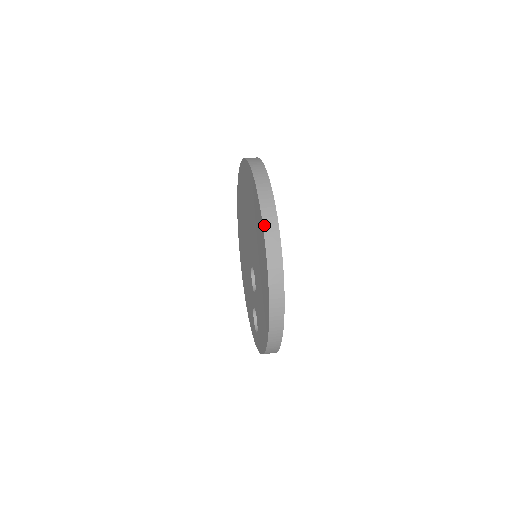
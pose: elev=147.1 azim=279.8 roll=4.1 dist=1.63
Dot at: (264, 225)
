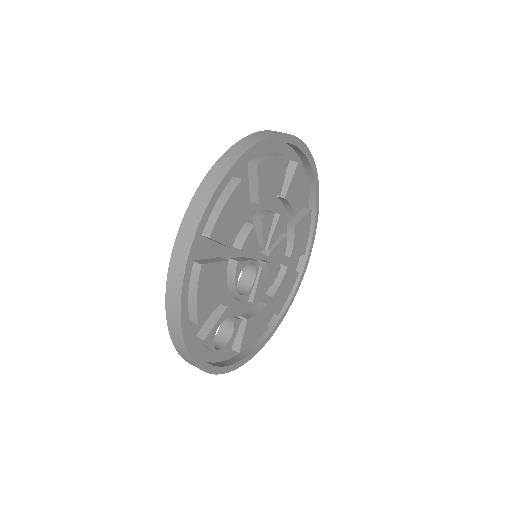
Dot at: (230, 149)
